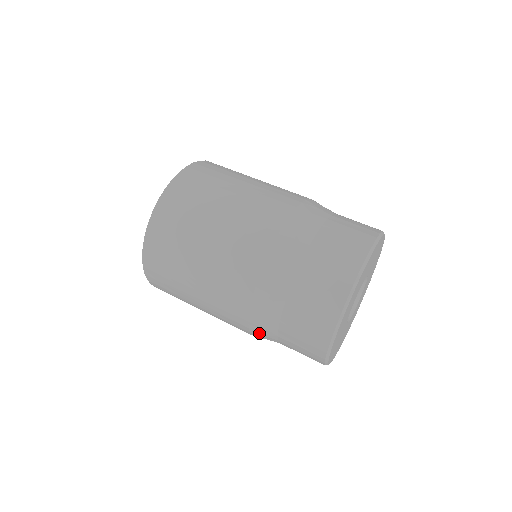
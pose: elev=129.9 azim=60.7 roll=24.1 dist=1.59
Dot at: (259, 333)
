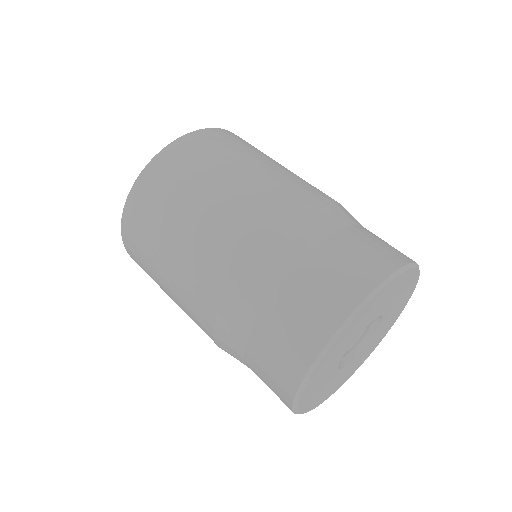
Dot at: (239, 294)
